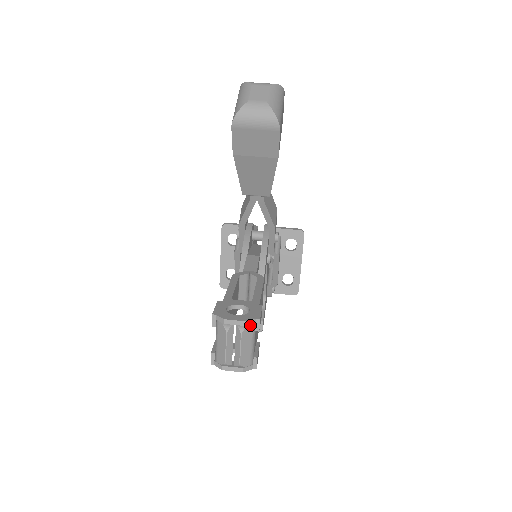
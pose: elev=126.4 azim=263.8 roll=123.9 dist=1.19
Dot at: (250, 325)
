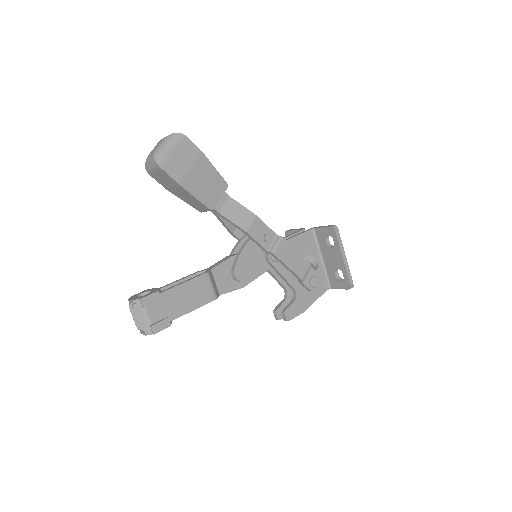
Dot at: (137, 303)
